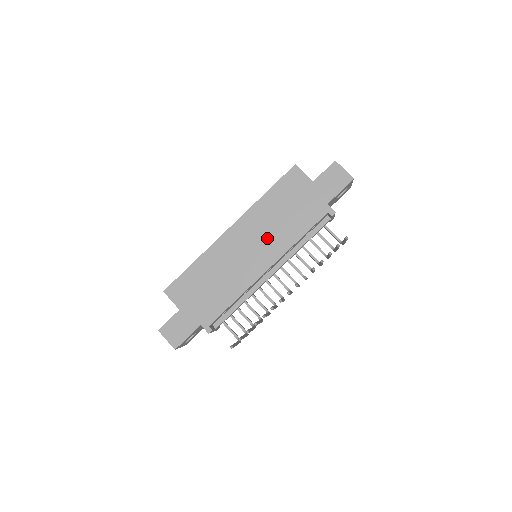
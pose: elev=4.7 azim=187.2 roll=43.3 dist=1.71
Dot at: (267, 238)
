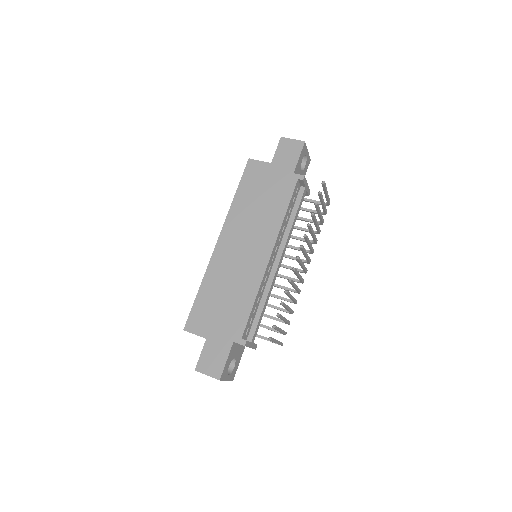
Dot at: (256, 230)
